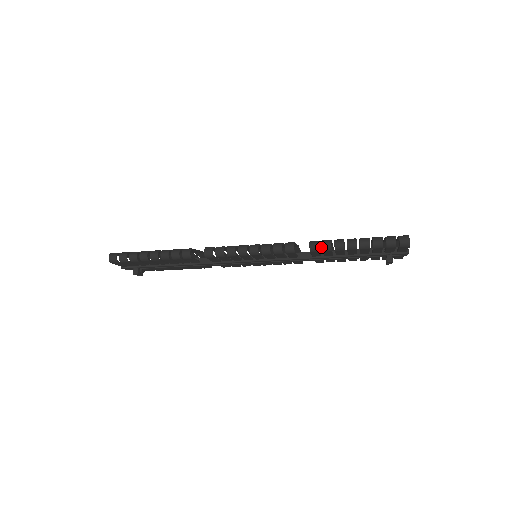
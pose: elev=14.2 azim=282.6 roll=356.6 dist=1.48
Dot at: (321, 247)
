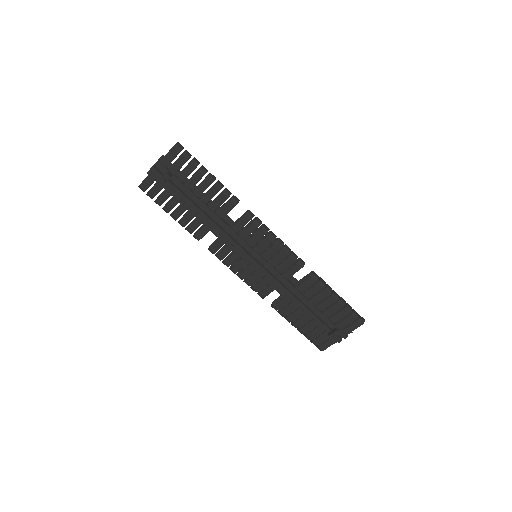
Dot at: occluded
